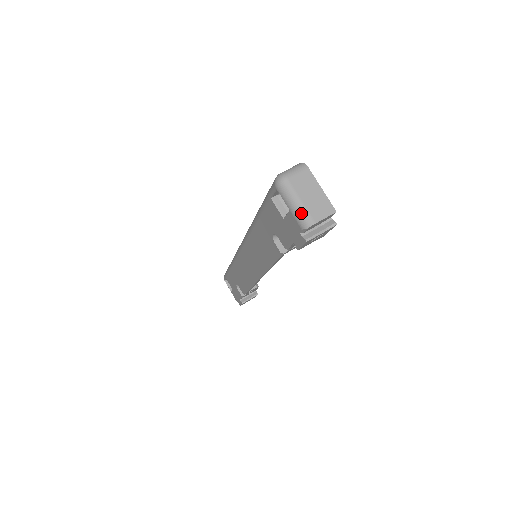
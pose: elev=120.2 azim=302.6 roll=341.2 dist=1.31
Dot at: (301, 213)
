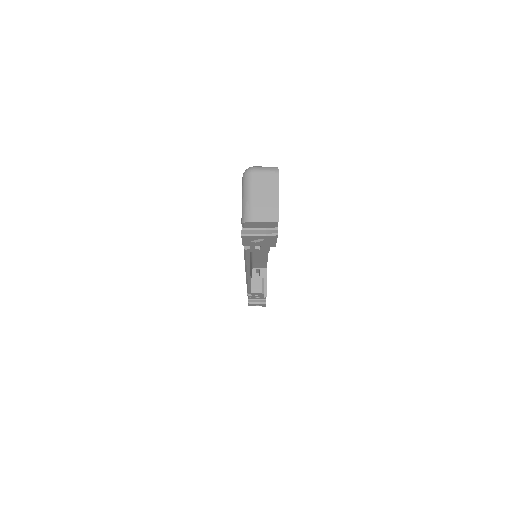
Dot at: (246, 207)
